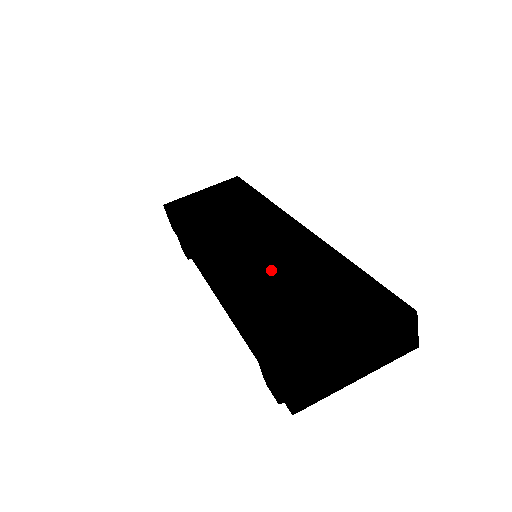
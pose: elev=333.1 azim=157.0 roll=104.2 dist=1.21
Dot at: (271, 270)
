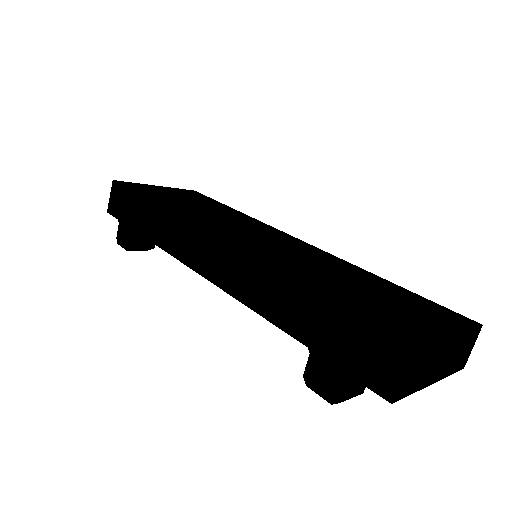
Dot at: (306, 262)
